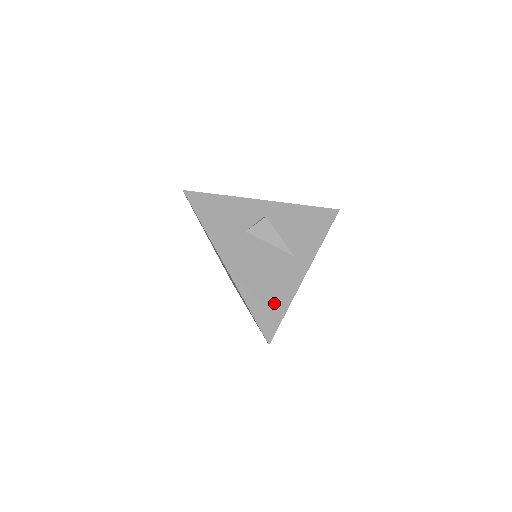
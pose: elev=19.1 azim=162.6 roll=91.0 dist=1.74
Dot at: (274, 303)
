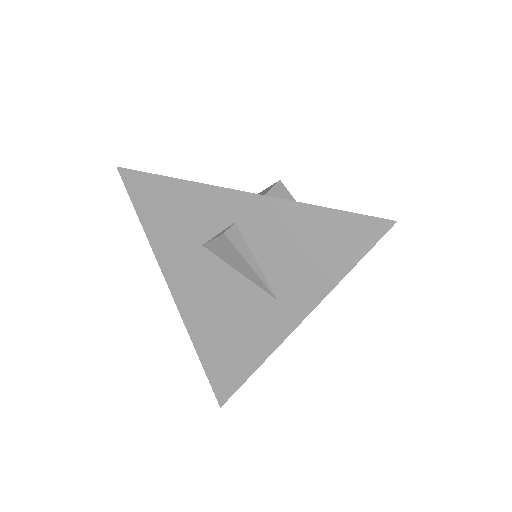
Dot at: (234, 360)
